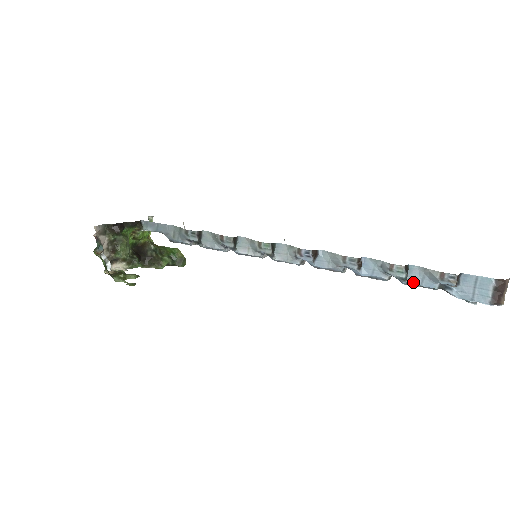
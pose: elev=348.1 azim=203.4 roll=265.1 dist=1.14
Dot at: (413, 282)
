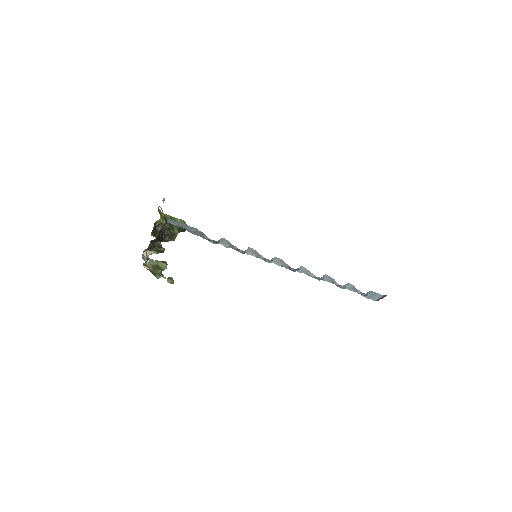
Dot at: (345, 288)
